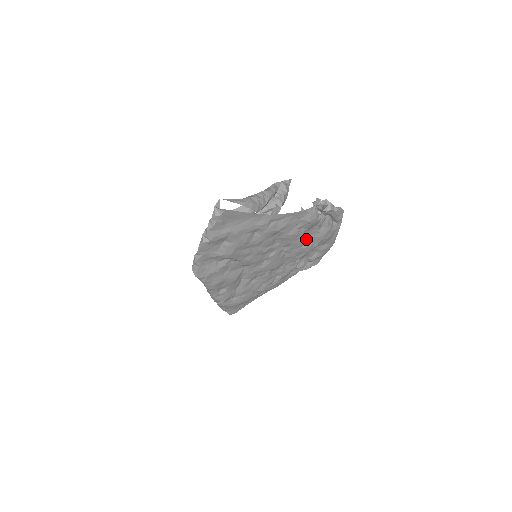
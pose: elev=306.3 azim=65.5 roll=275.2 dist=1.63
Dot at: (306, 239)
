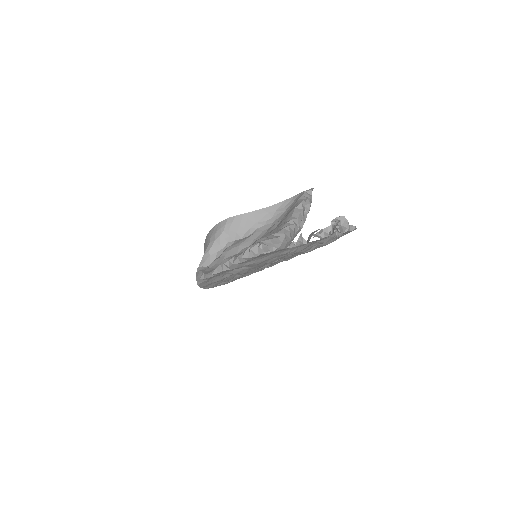
Dot at: occluded
